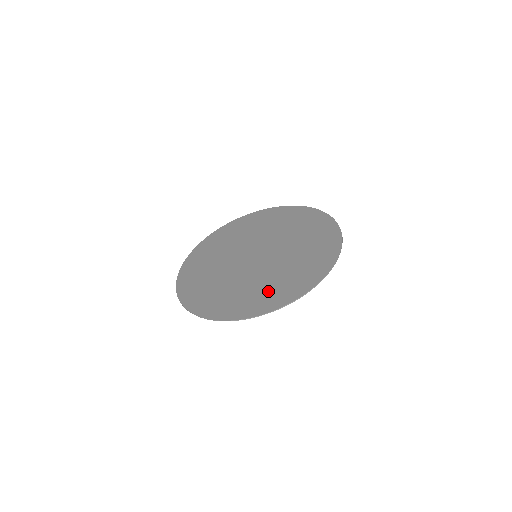
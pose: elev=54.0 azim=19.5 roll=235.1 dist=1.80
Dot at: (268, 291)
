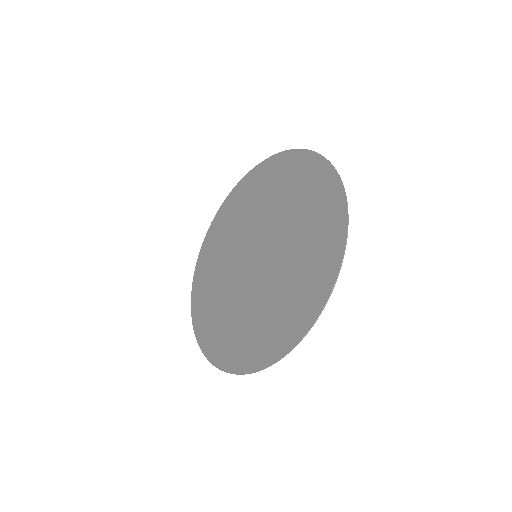
Dot at: (225, 331)
